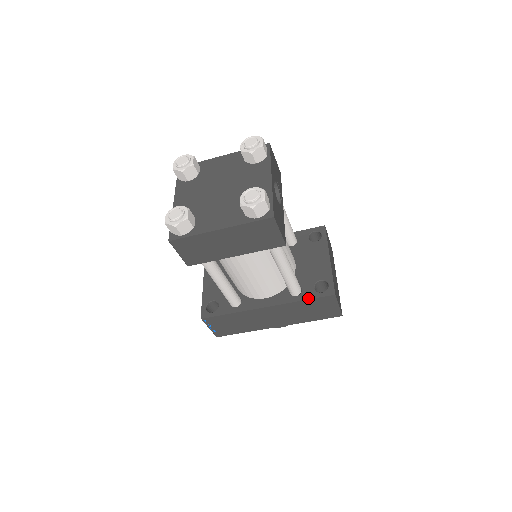
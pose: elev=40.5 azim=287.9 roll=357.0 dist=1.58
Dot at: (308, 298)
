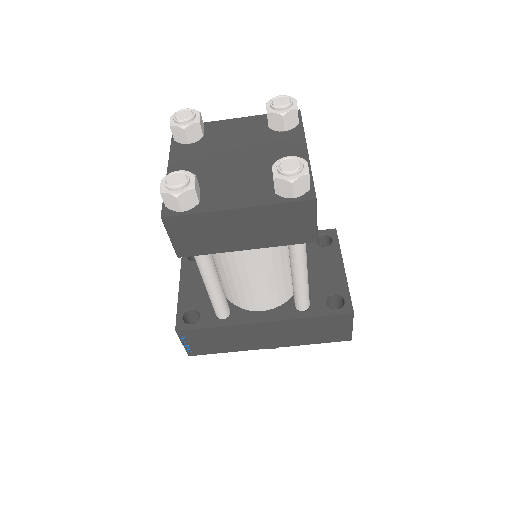
Dot at: (319, 315)
